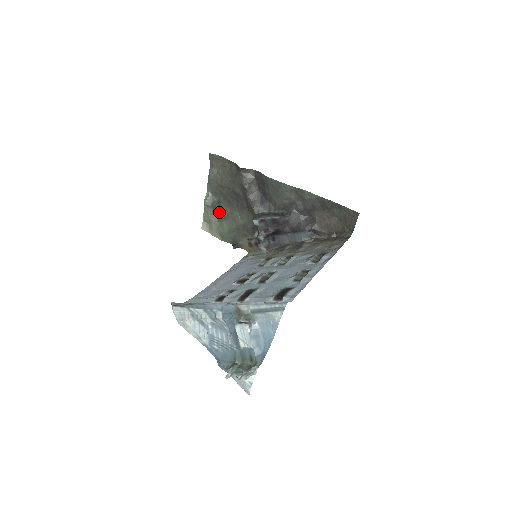
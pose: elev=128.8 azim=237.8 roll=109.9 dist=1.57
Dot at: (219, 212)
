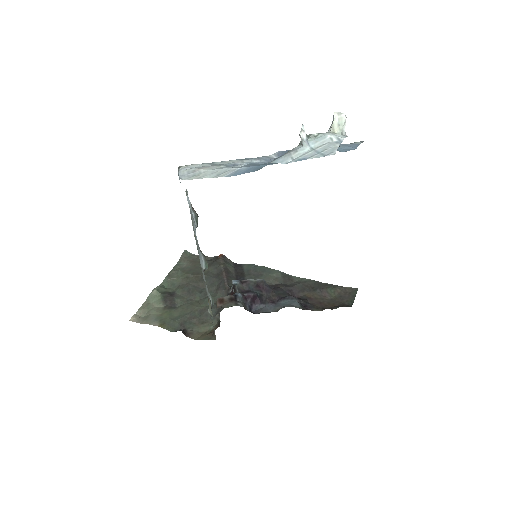
Dot at: (169, 301)
